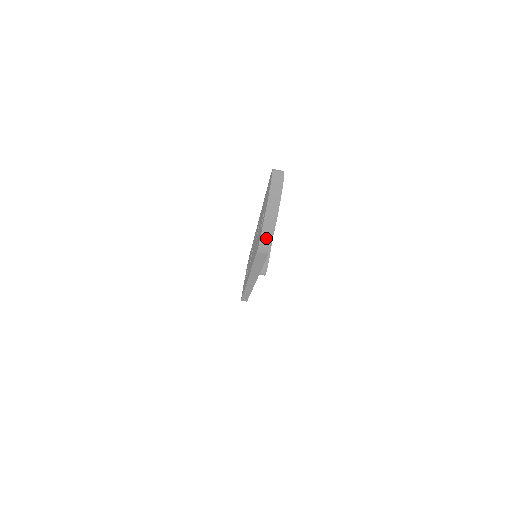
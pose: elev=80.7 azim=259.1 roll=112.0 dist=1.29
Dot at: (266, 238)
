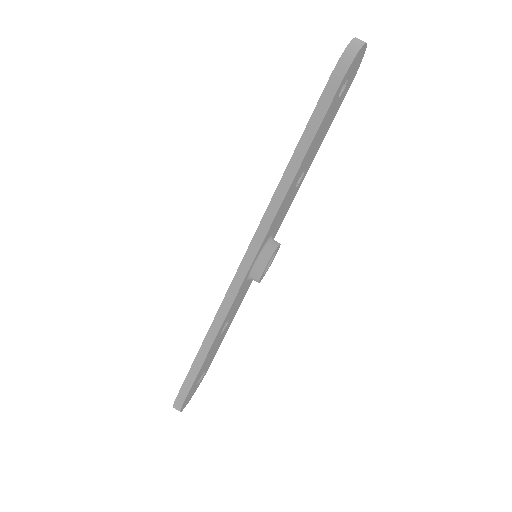
Dot at: (349, 54)
